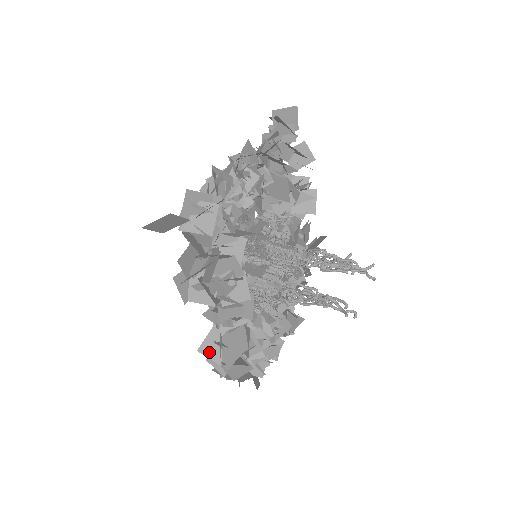
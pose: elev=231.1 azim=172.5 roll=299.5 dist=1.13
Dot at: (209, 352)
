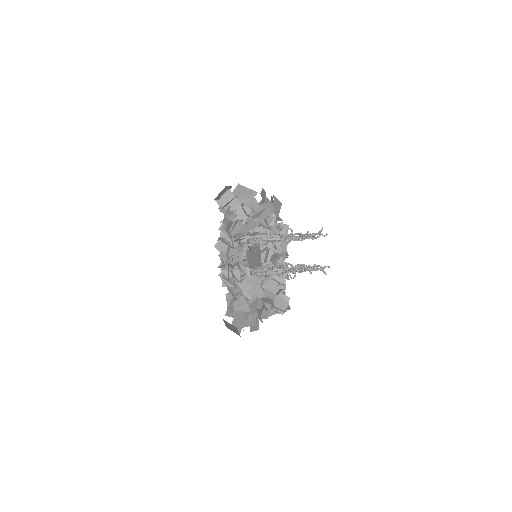
Dot at: (269, 315)
